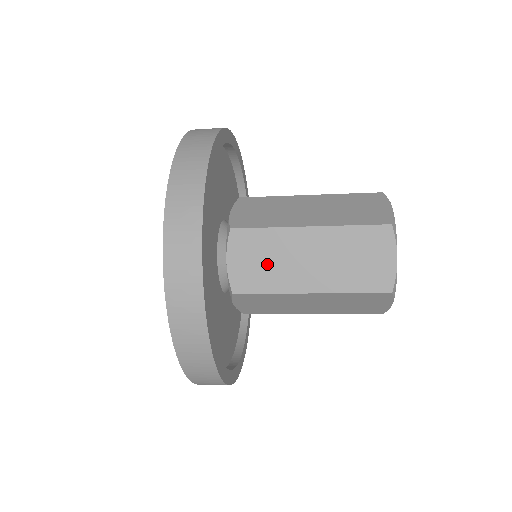
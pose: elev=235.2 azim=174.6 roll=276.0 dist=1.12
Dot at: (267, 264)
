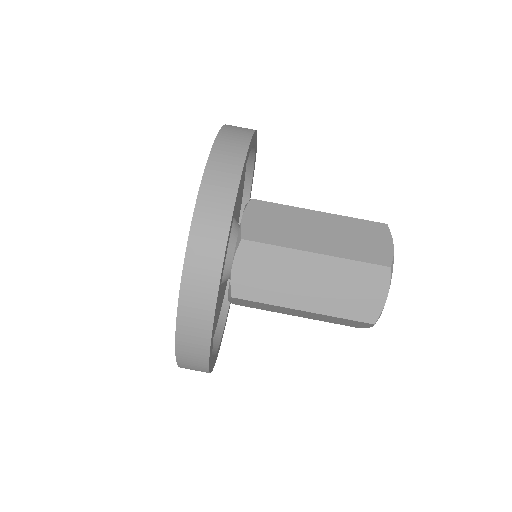
Dot at: (269, 278)
